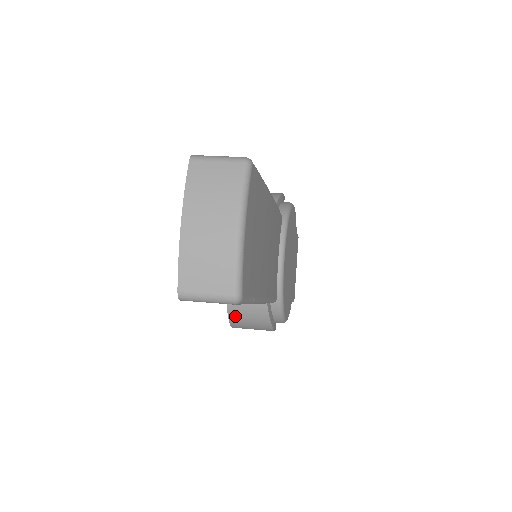
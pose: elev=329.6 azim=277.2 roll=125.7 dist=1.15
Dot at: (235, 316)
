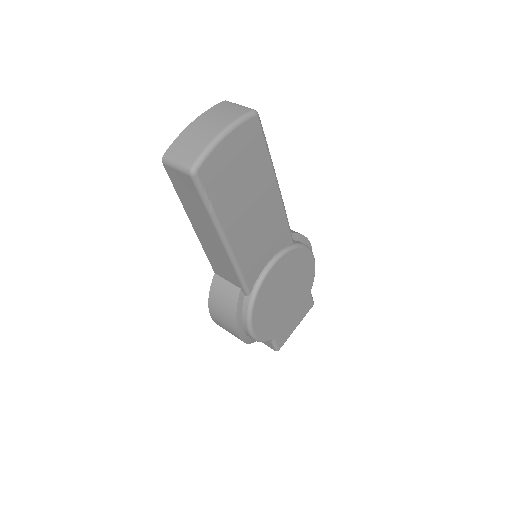
Dot at: (214, 293)
